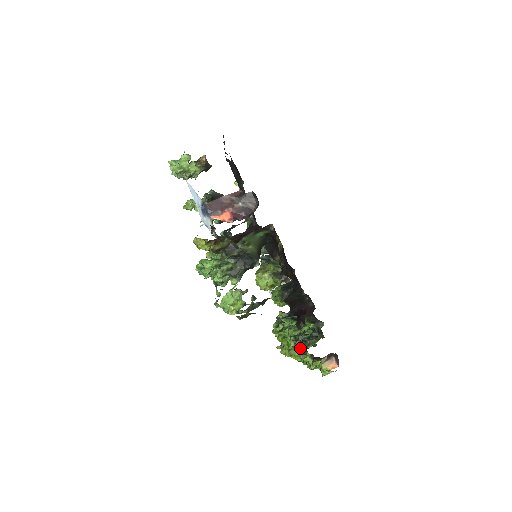
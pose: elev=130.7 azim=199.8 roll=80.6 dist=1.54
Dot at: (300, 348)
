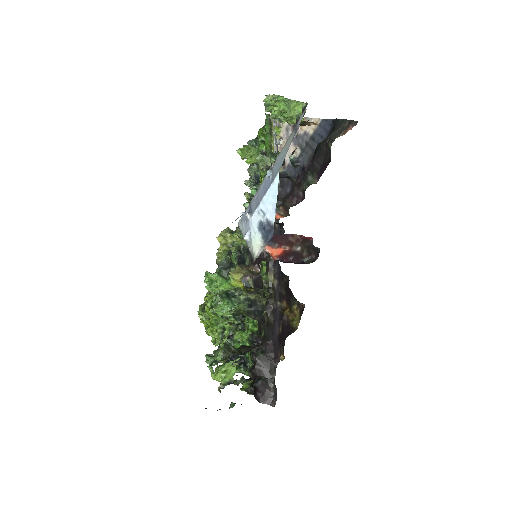
Dot at: occluded
